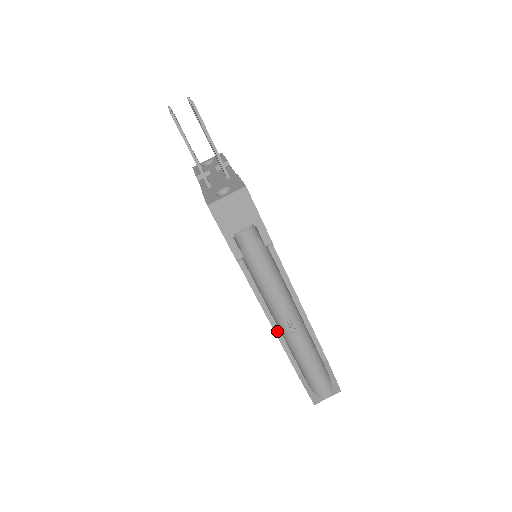
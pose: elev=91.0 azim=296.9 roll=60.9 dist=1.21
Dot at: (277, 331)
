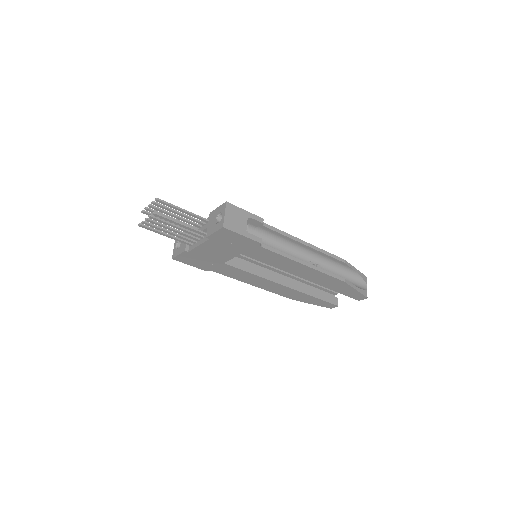
Dot at: (312, 267)
